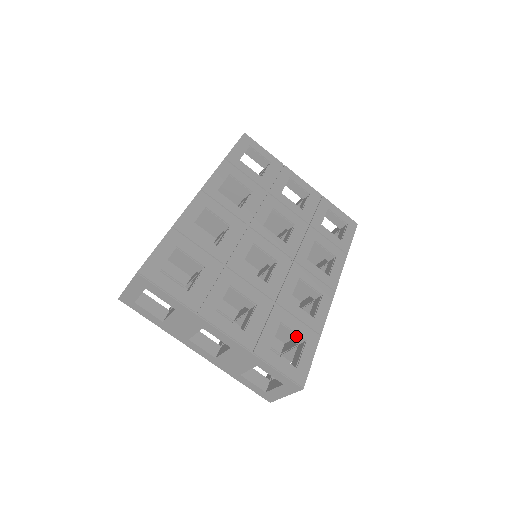
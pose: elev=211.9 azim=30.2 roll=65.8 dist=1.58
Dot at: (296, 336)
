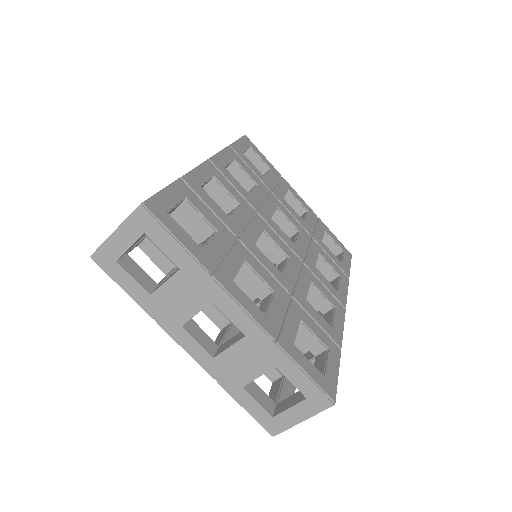
Dot at: (316, 342)
